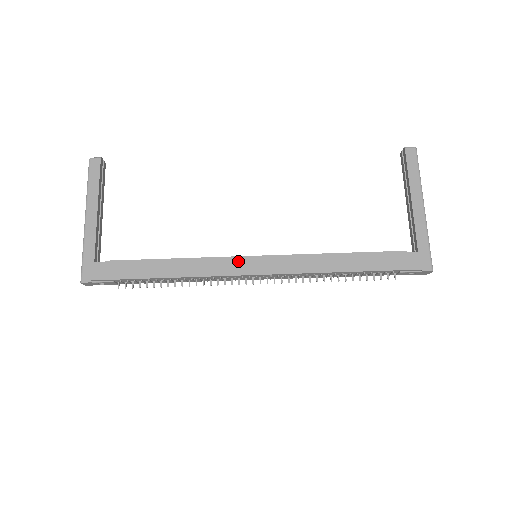
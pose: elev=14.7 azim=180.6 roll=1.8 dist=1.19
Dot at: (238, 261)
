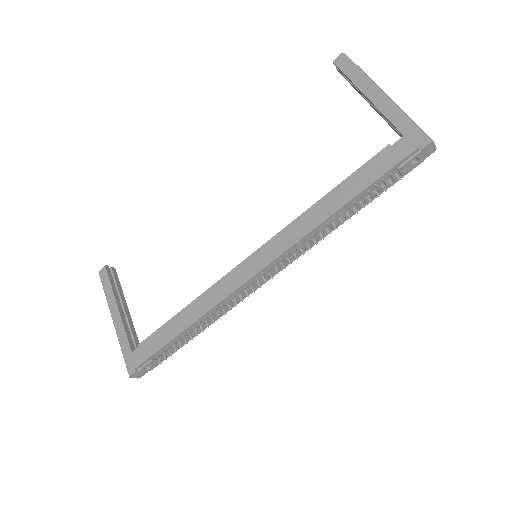
Dot at: (238, 271)
